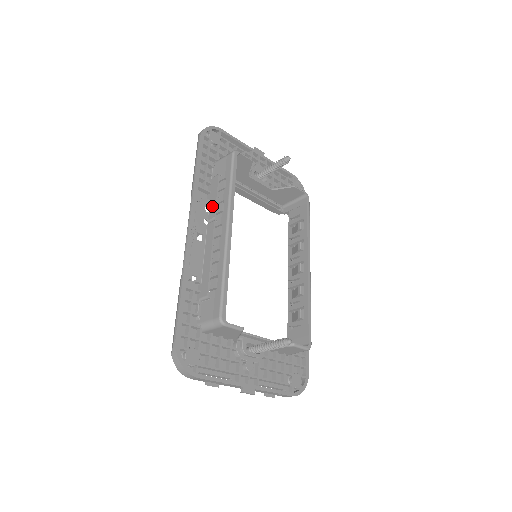
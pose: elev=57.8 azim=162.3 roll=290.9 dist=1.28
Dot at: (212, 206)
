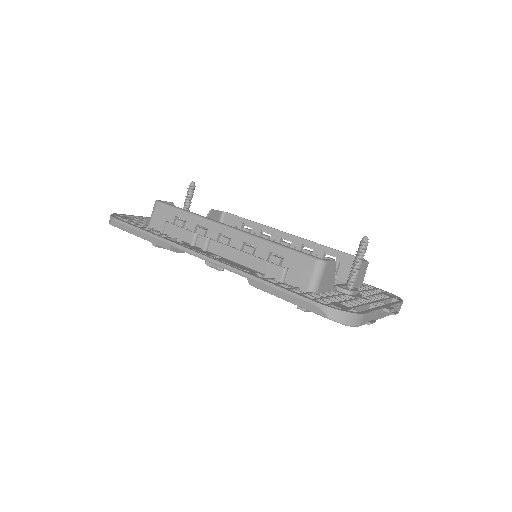
Dot at: (193, 239)
